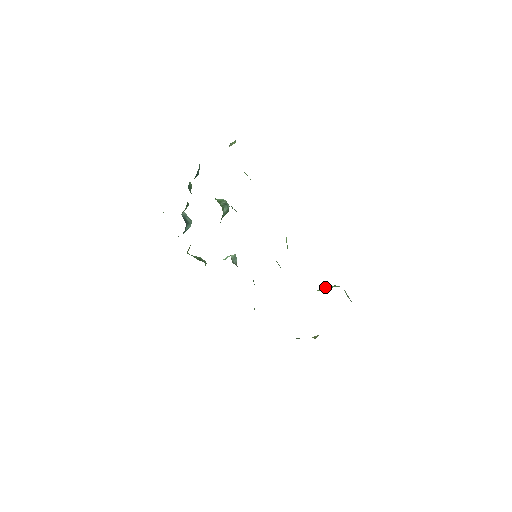
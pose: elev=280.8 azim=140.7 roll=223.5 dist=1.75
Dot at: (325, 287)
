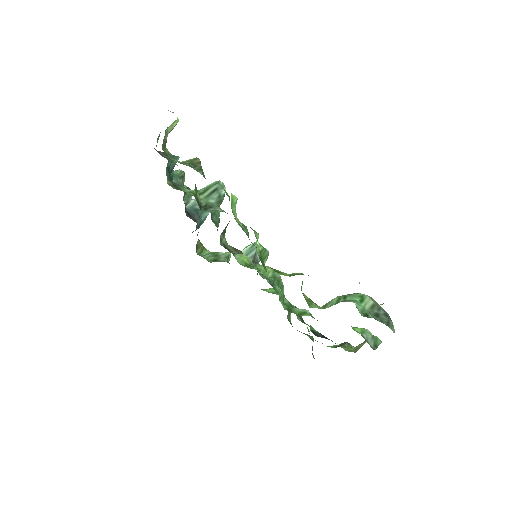
Dot at: (333, 300)
